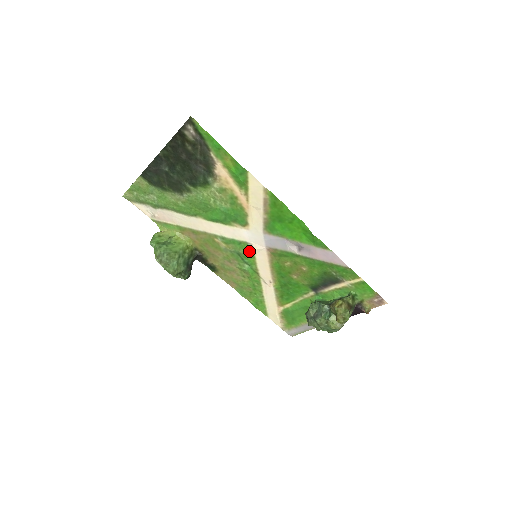
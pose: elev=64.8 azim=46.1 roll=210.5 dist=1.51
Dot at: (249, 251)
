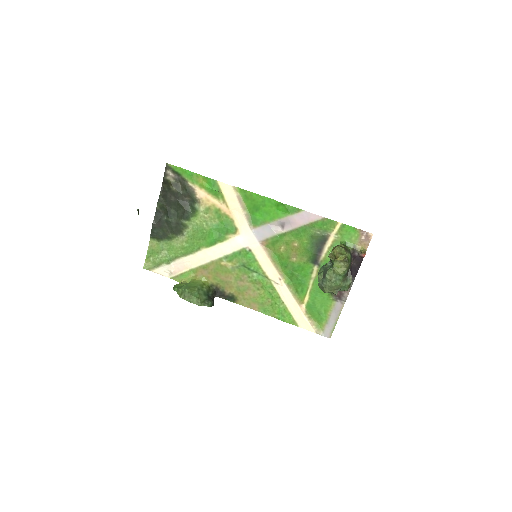
Dot at: (249, 255)
